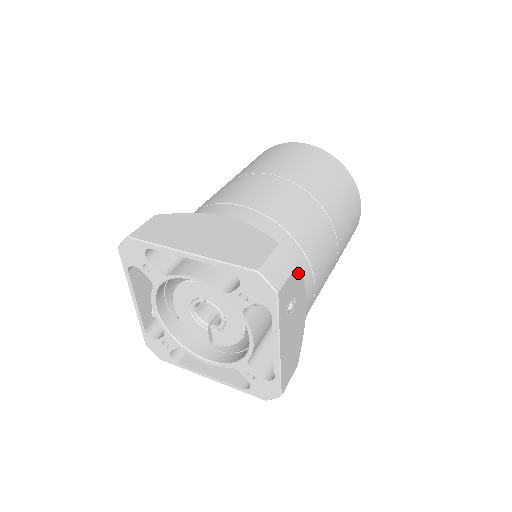
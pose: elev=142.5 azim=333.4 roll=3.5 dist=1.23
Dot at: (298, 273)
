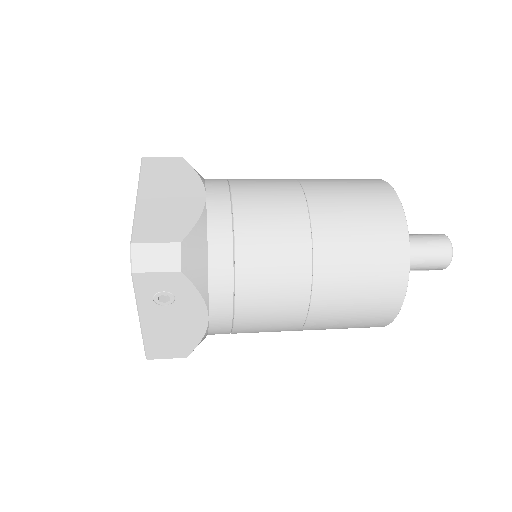
Dot at: (184, 280)
